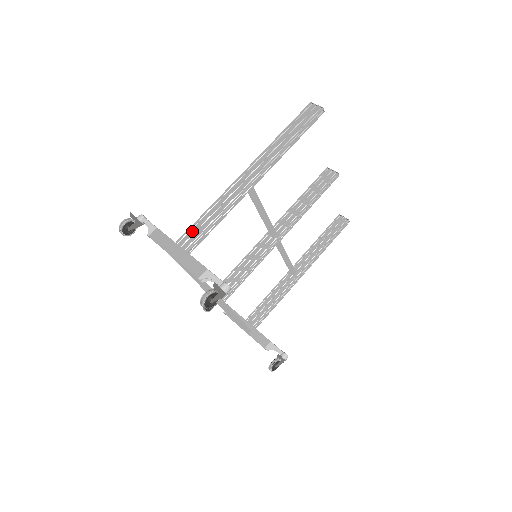
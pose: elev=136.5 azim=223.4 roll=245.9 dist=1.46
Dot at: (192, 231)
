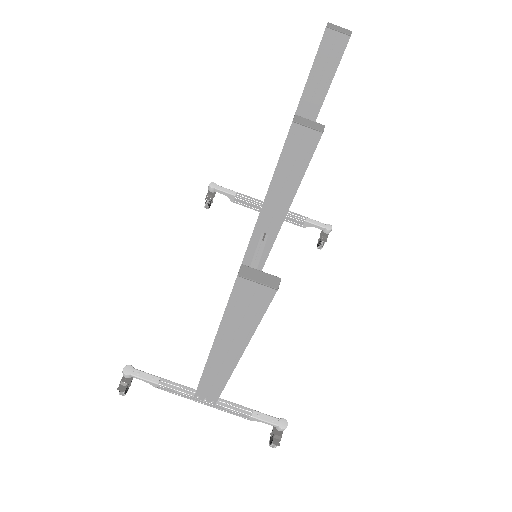
Dot at: (203, 394)
